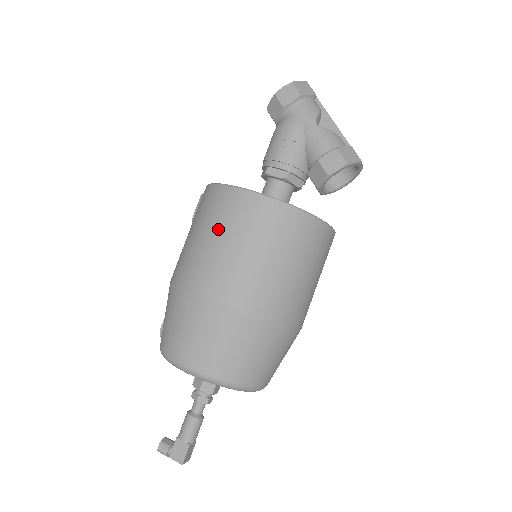
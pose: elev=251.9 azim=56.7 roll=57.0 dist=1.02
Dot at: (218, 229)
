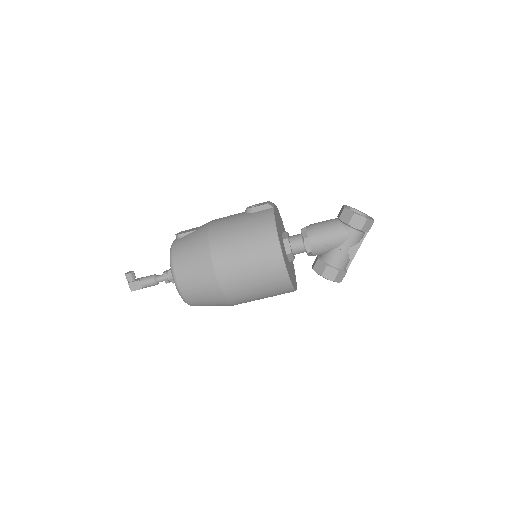
Dot at: (253, 256)
